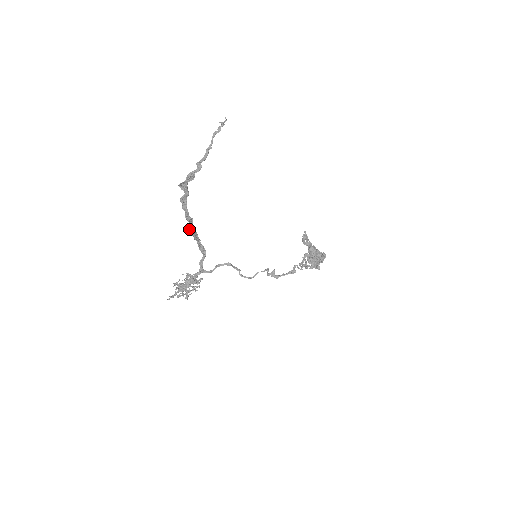
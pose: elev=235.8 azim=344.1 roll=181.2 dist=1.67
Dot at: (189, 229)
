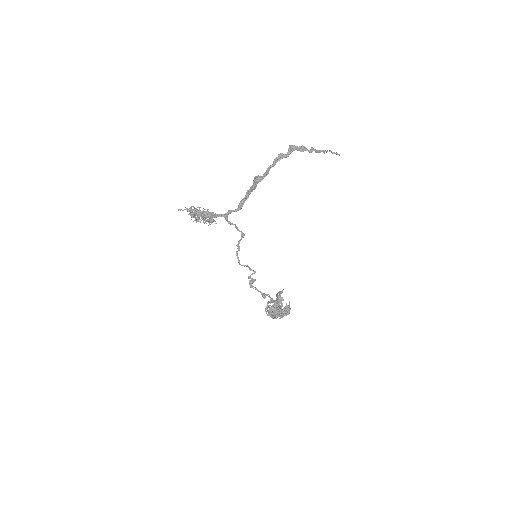
Dot at: (258, 178)
